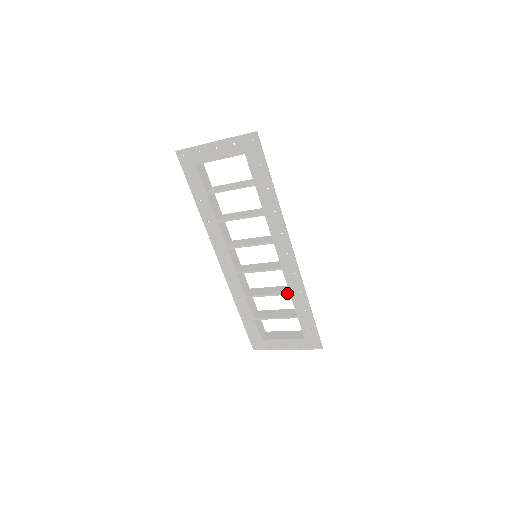
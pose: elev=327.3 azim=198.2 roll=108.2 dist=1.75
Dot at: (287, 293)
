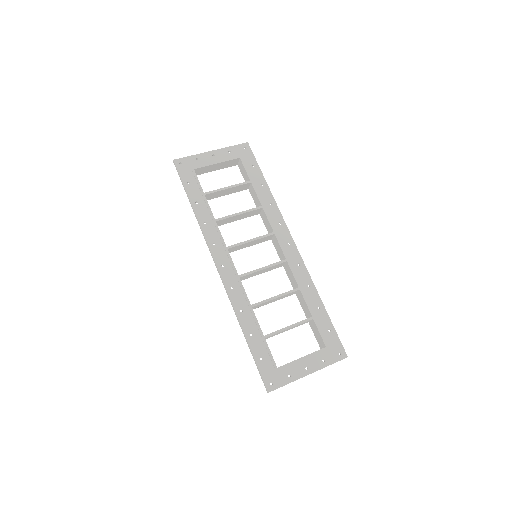
Dot at: (296, 288)
